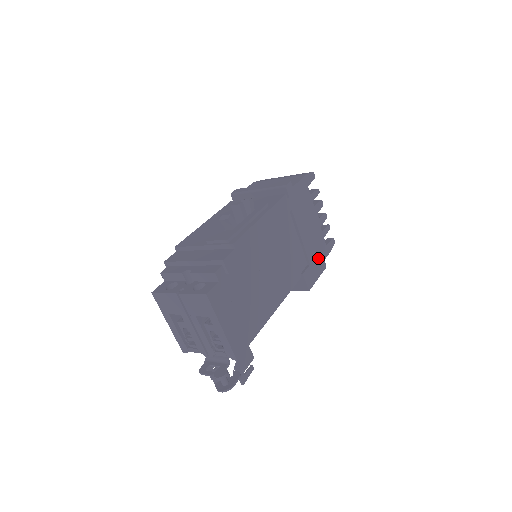
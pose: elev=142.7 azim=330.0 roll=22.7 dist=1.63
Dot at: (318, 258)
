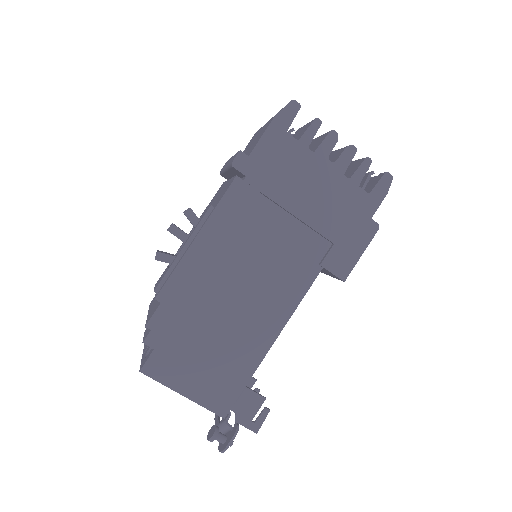
Dot at: (353, 224)
